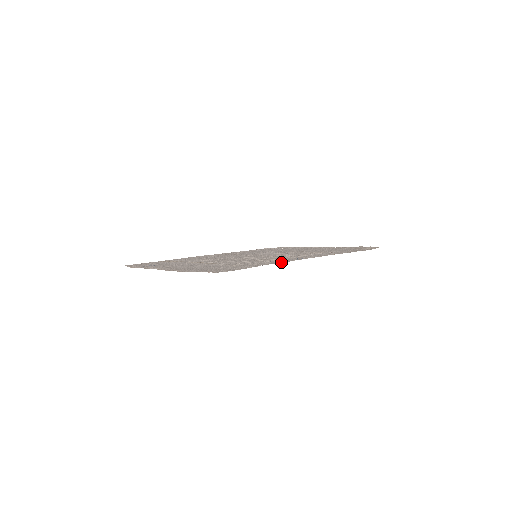
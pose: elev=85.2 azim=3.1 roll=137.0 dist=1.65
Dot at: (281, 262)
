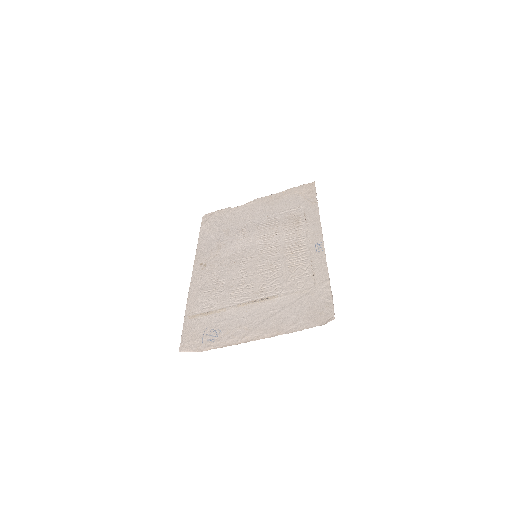
Dot at: (326, 264)
